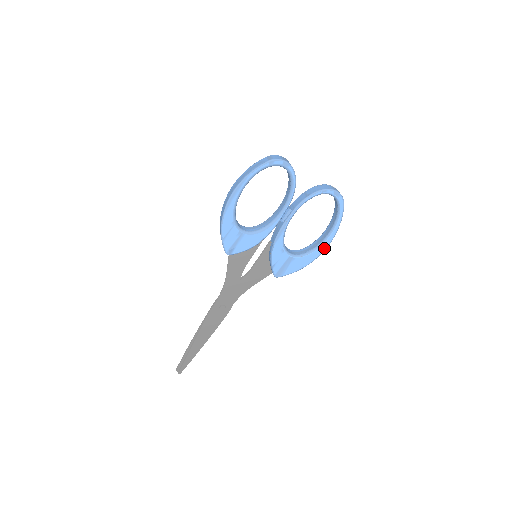
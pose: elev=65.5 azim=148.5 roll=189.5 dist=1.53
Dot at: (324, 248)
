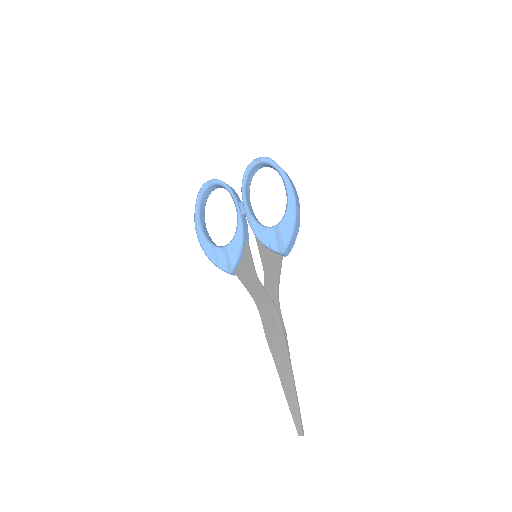
Dot at: (292, 196)
